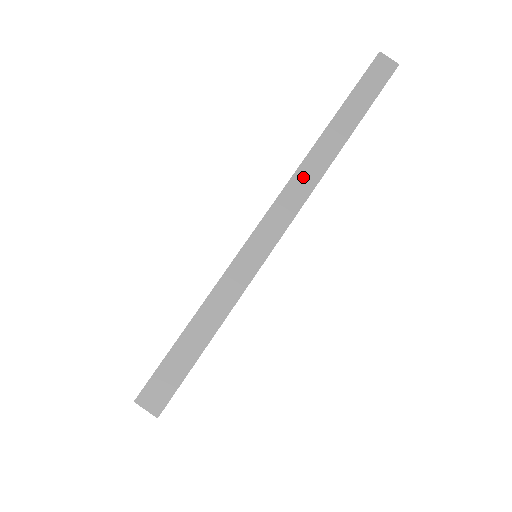
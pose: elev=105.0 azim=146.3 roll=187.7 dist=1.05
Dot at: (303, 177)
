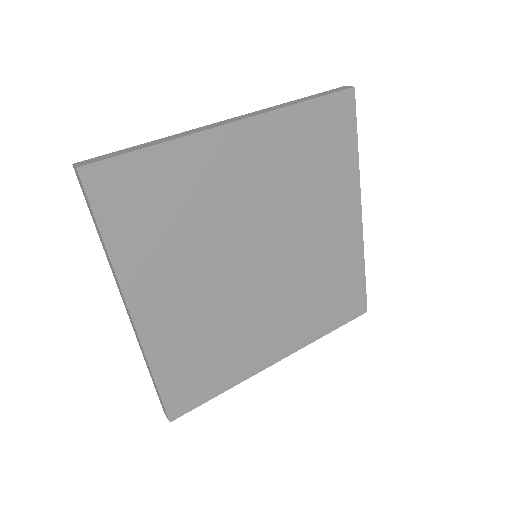
Dot at: (257, 112)
